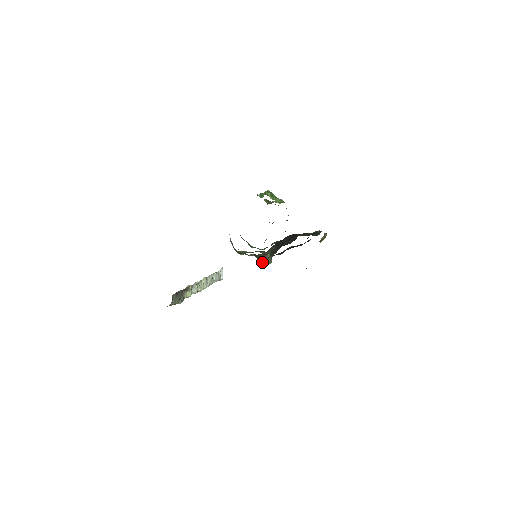
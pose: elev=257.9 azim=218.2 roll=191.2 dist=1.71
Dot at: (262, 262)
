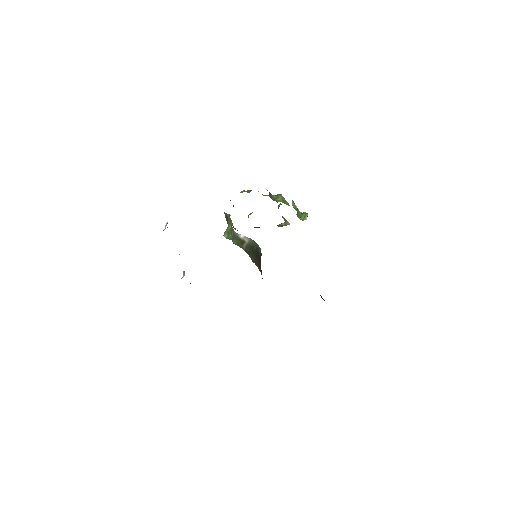
Dot at: occluded
